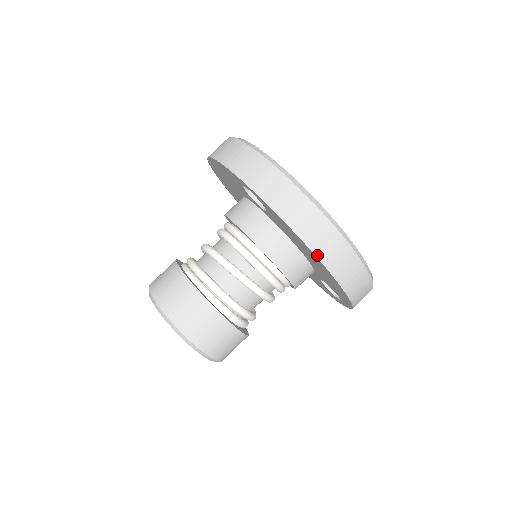
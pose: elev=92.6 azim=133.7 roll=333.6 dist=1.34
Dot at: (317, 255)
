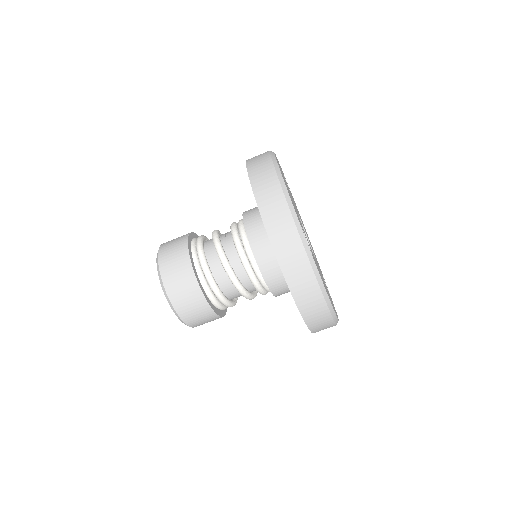
Dot at: (306, 322)
